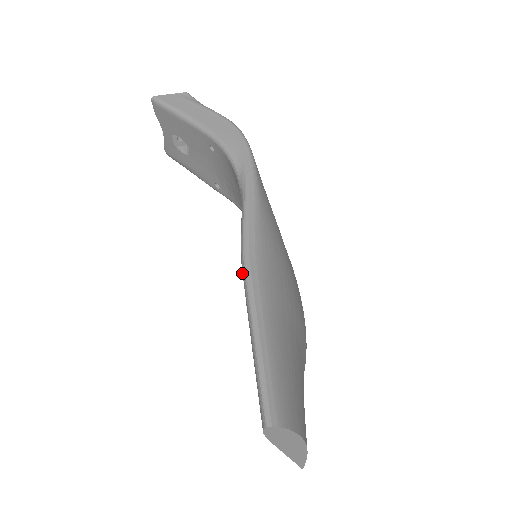
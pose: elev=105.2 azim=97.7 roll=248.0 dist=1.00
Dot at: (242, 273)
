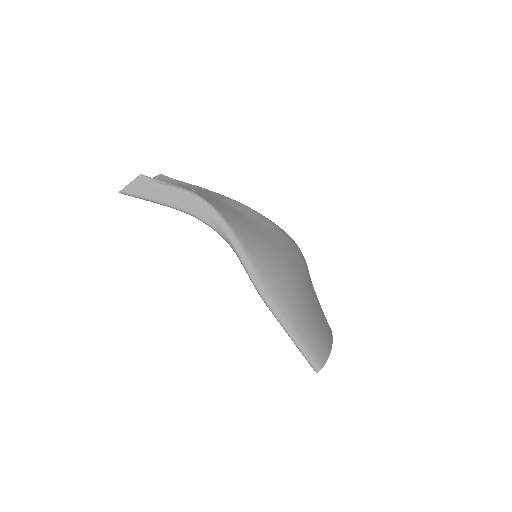
Dot at: occluded
